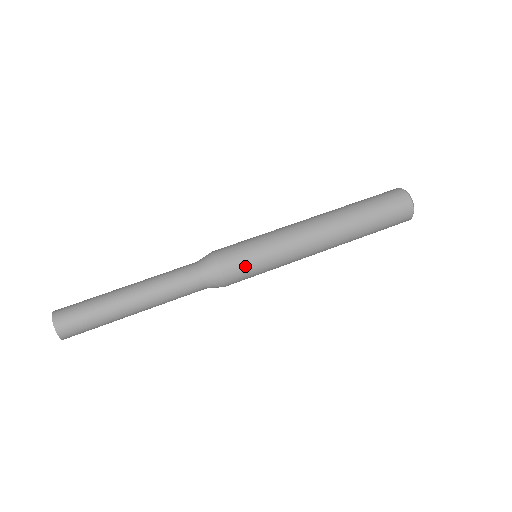
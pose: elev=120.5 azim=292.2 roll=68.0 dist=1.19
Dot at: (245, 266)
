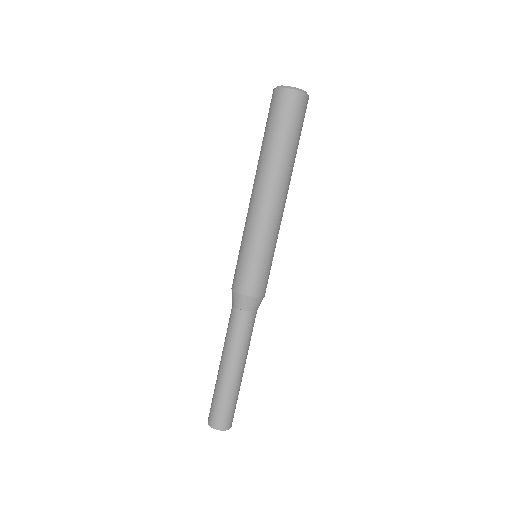
Dot at: (250, 274)
